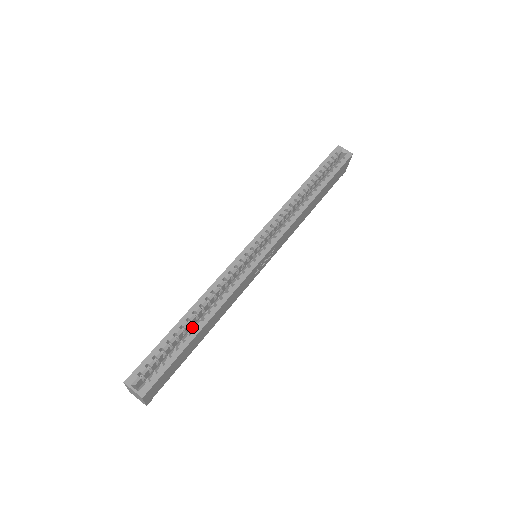
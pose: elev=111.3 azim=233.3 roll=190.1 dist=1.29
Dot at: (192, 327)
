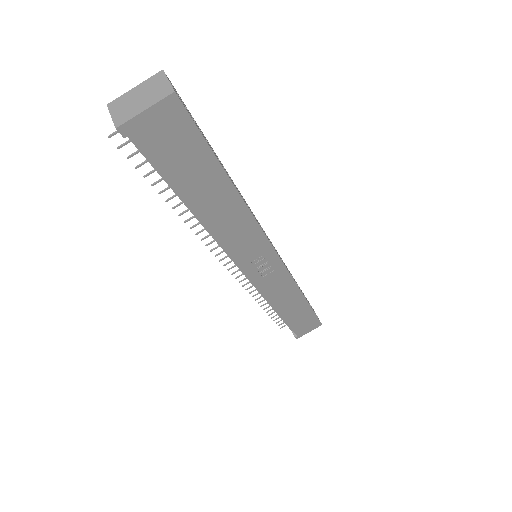
Dot at: occluded
